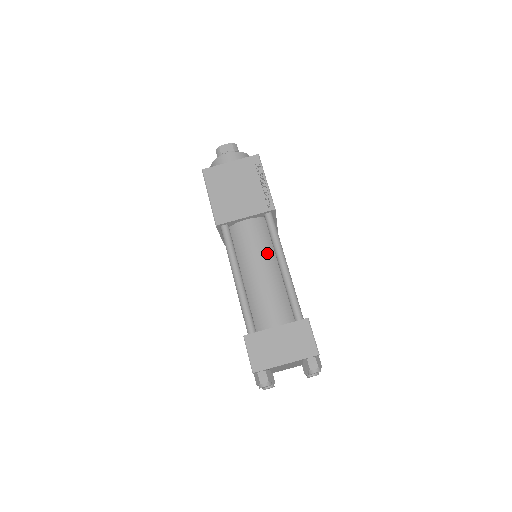
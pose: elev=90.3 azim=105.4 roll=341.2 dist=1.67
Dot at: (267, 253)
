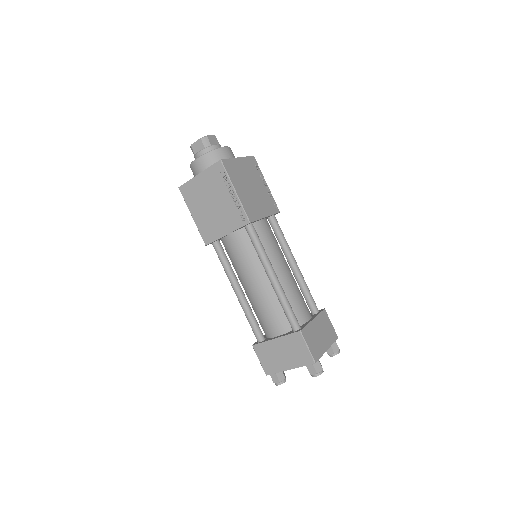
Dot at: (256, 266)
